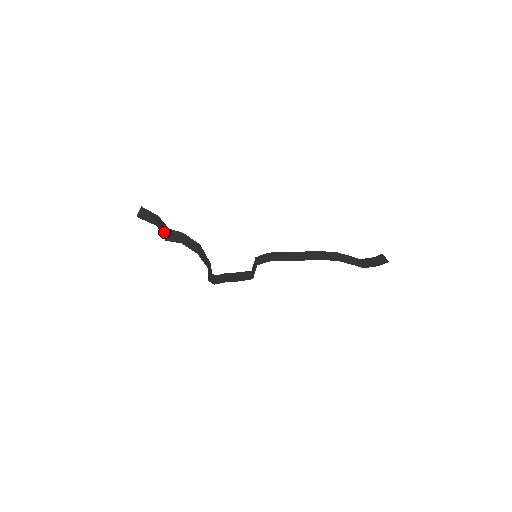
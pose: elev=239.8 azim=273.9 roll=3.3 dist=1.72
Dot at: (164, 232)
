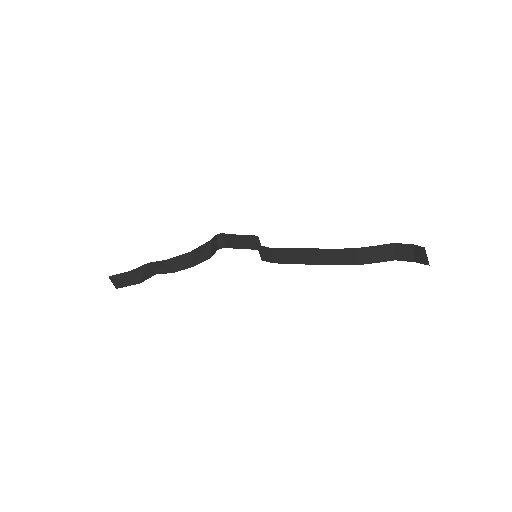
Dot at: (149, 272)
